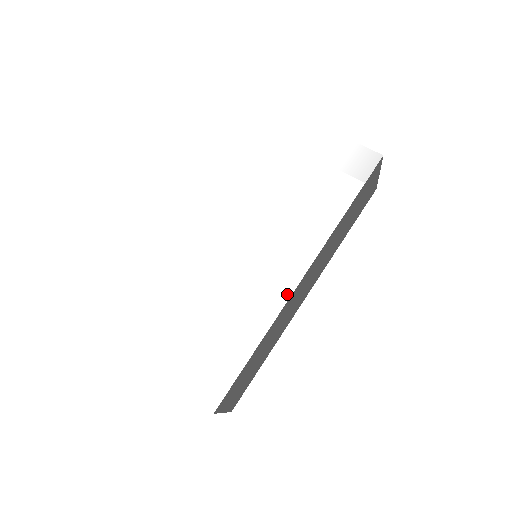
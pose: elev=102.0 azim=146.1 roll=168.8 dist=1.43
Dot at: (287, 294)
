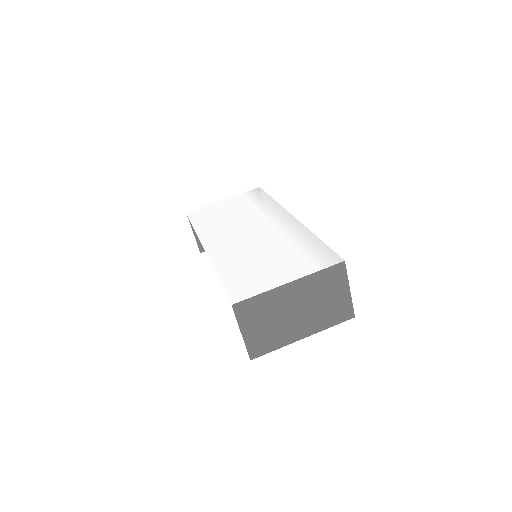
Dot at: (296, 222)
